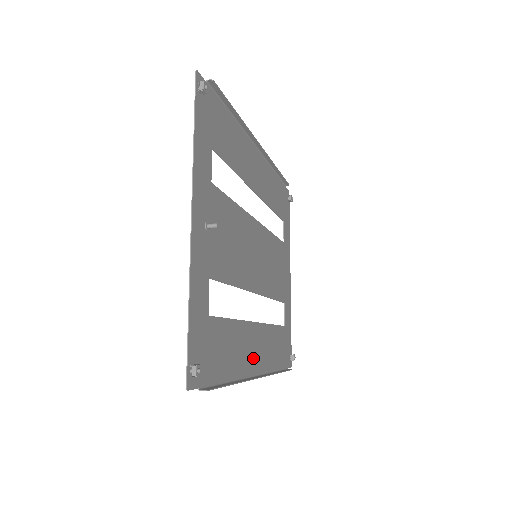
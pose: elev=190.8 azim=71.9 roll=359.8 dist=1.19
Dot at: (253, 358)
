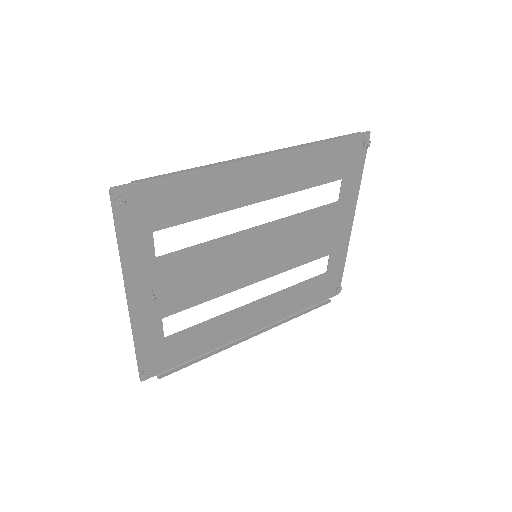
Dot at: (247, 325)
